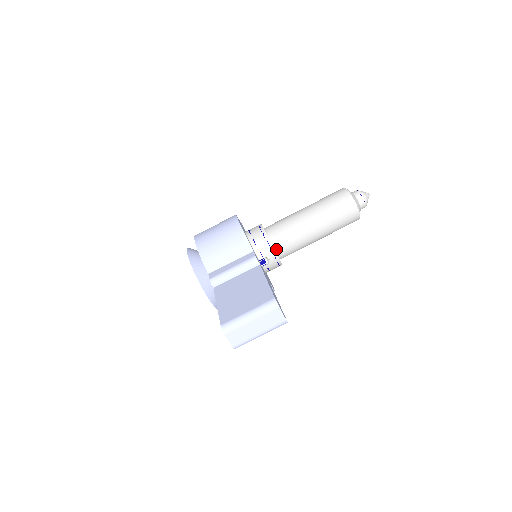
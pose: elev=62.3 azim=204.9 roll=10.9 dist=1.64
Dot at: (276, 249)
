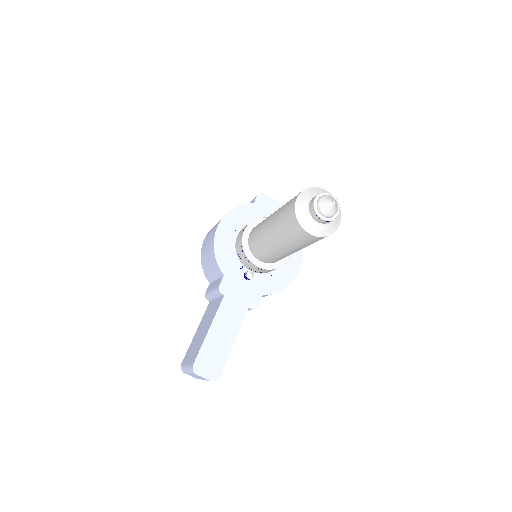
Dot at: (259, 260)
